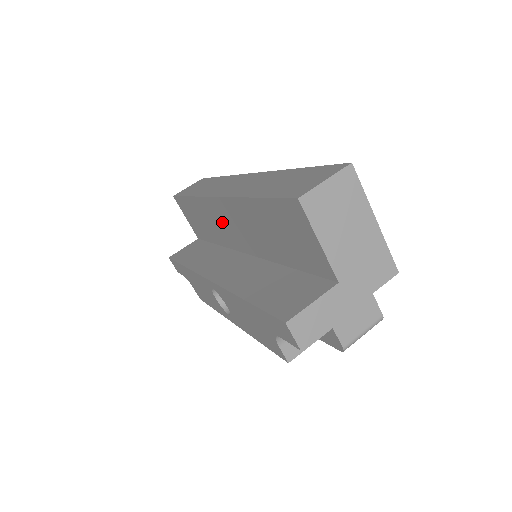
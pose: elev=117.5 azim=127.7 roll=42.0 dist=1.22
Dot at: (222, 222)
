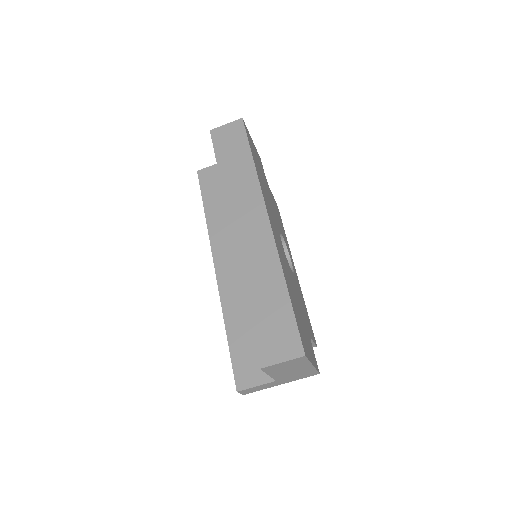
Dot at: occluded
